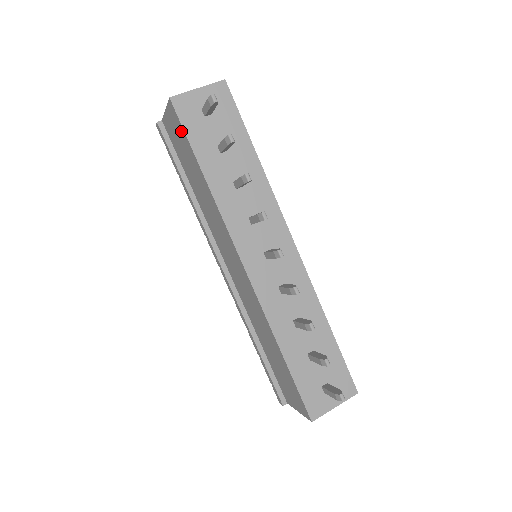
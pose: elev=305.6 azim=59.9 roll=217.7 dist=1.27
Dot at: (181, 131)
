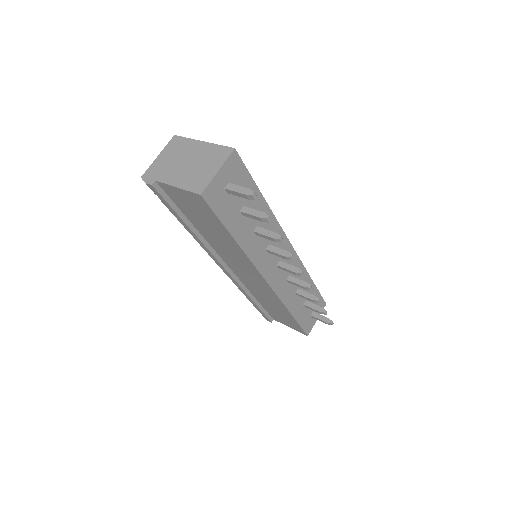
Dot at: (208, 212)
